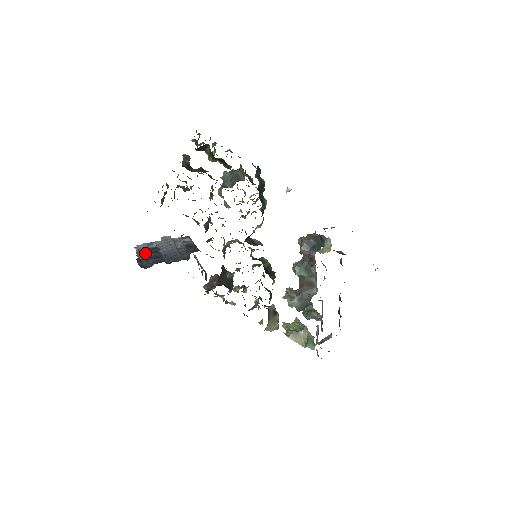
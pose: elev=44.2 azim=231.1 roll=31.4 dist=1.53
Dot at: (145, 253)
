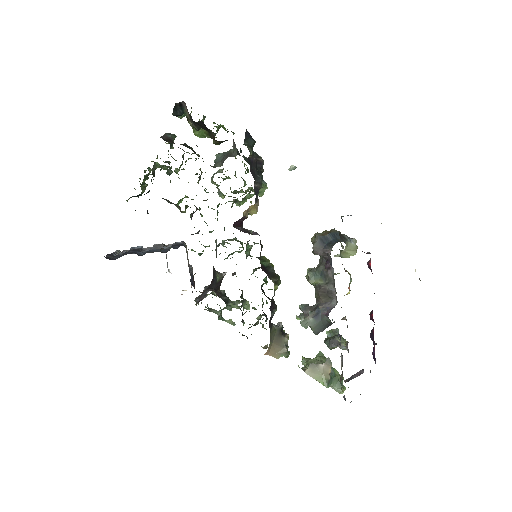
Dot at: occluded
